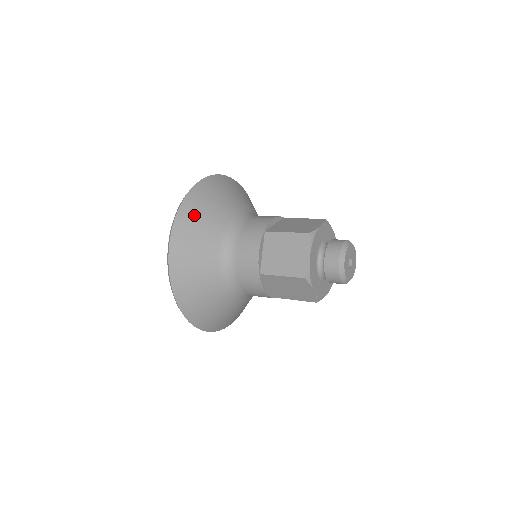
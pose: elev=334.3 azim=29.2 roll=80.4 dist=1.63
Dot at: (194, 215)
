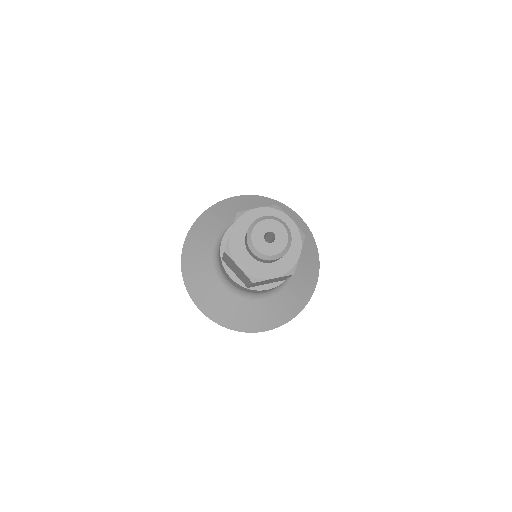
Dot at: (206, 221)
